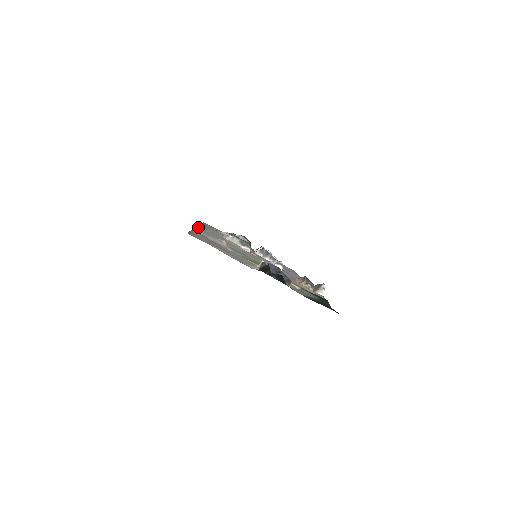
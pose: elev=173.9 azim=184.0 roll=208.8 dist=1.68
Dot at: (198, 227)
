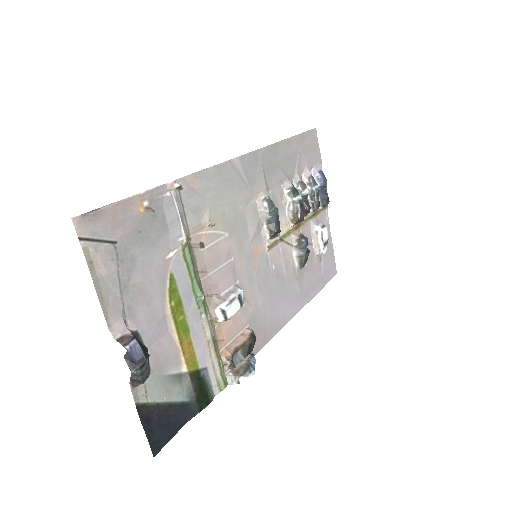
Dot at: (176, 187)
